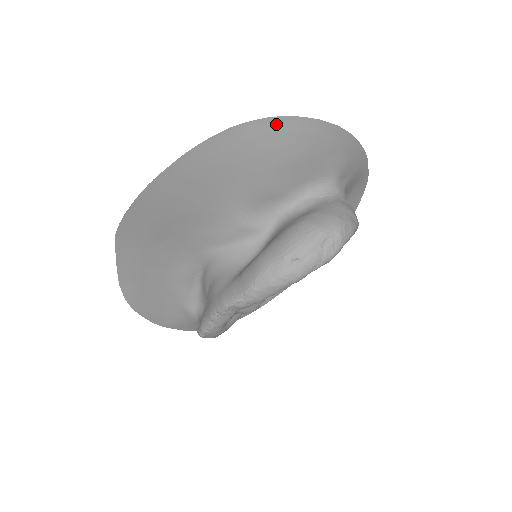
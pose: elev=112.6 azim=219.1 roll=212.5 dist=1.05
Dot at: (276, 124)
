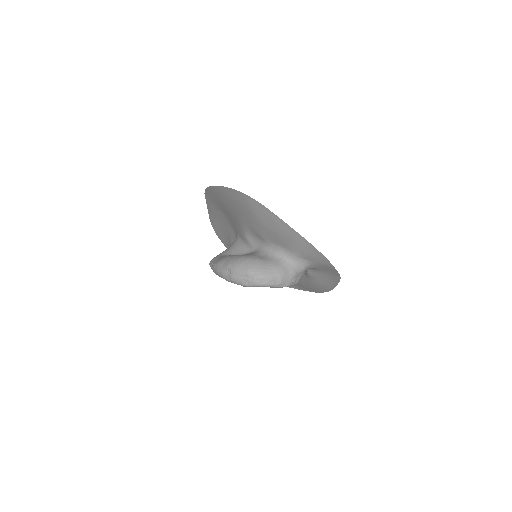
Dot at: (260, 206)
